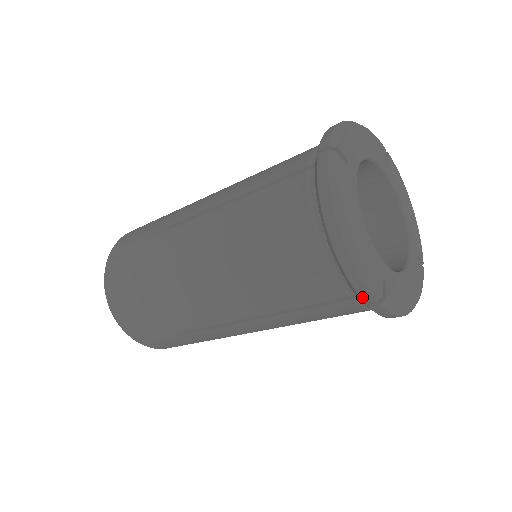
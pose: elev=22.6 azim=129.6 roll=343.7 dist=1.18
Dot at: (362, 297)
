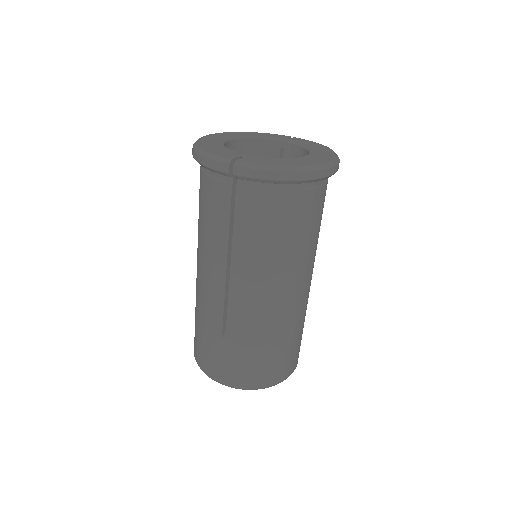
Dot at: (222, 170)
